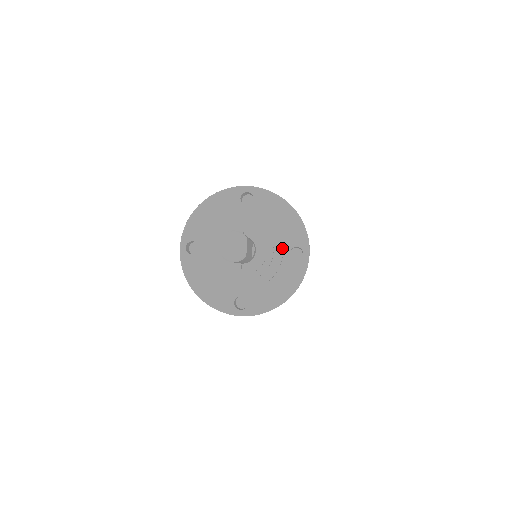
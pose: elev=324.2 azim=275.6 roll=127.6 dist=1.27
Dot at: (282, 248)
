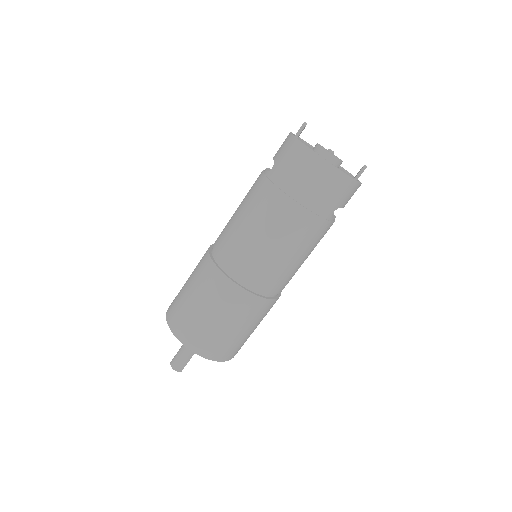
Dot at: occluded
